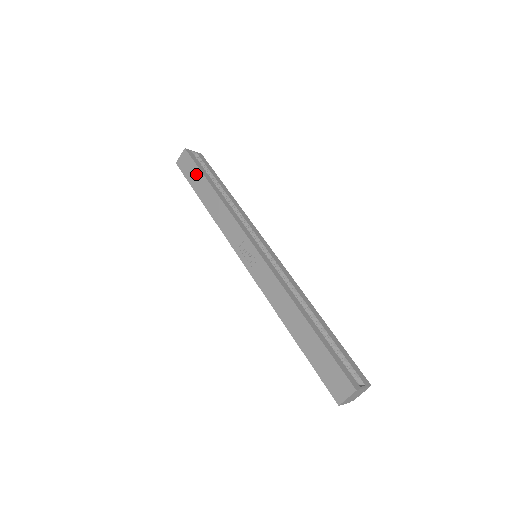
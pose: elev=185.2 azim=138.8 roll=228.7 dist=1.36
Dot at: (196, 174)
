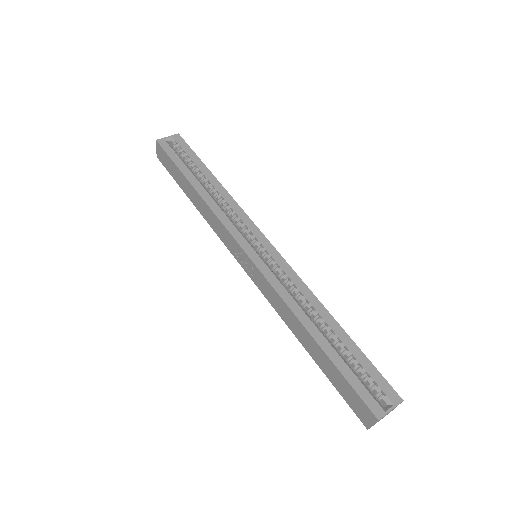
Dot at: (175, 170)
